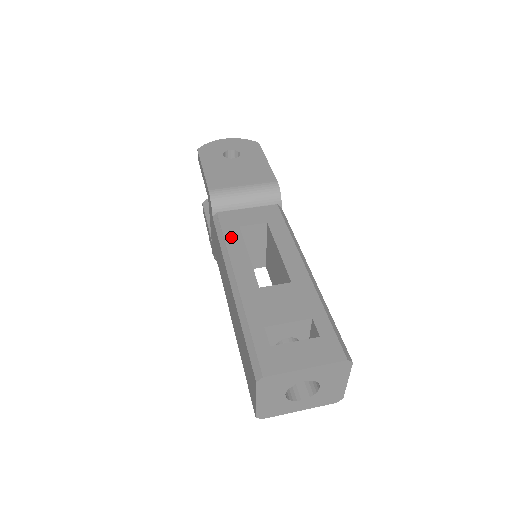
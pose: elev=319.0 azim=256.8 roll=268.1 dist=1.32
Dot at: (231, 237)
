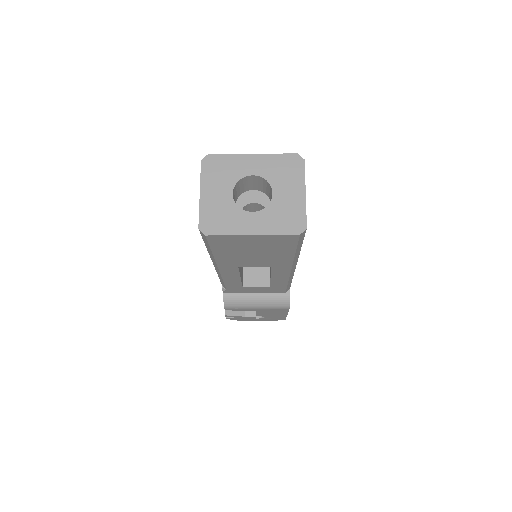
Dot at: occluded
